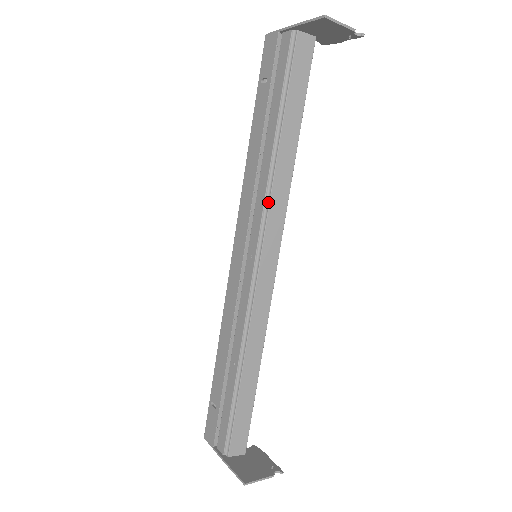
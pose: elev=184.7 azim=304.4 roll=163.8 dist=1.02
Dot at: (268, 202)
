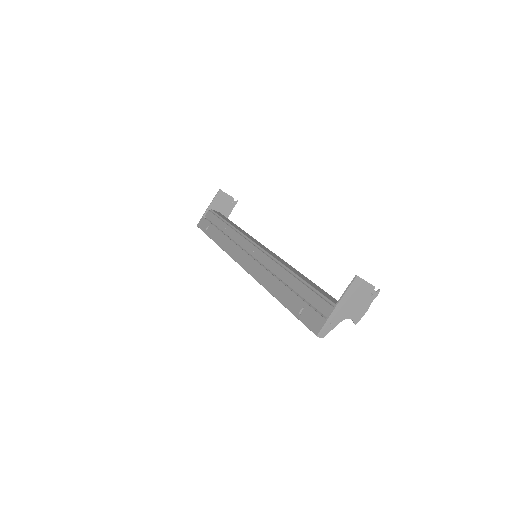
Dot at: (243, 235)
